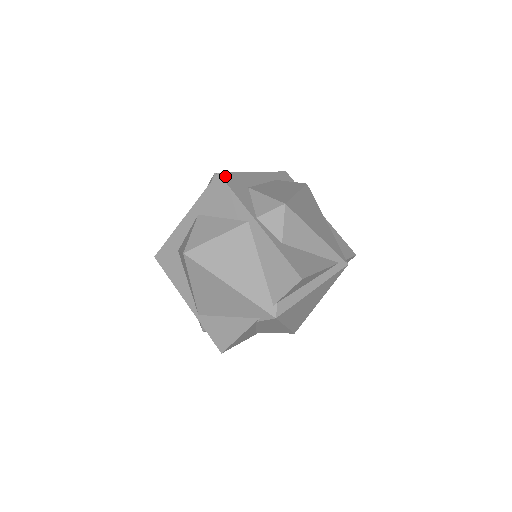
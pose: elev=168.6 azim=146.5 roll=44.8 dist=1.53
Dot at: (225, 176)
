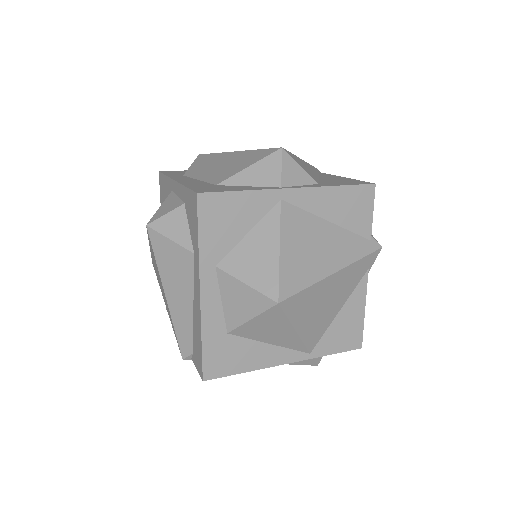
Dot at: (201, 191)
